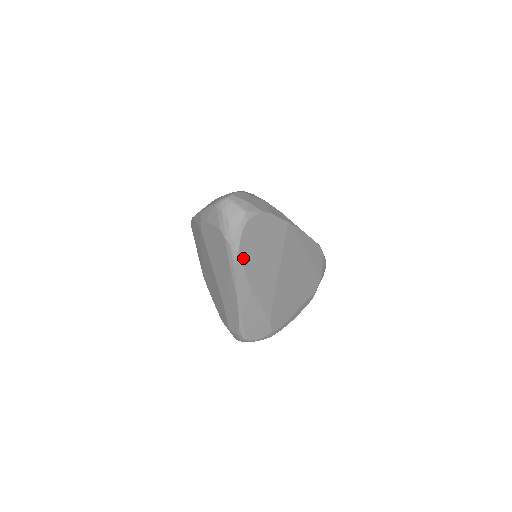
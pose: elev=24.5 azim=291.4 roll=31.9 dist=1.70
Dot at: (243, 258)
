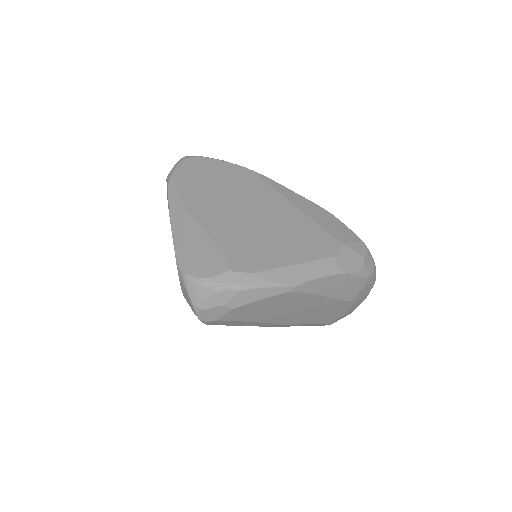
Dot at: (178, 183)
